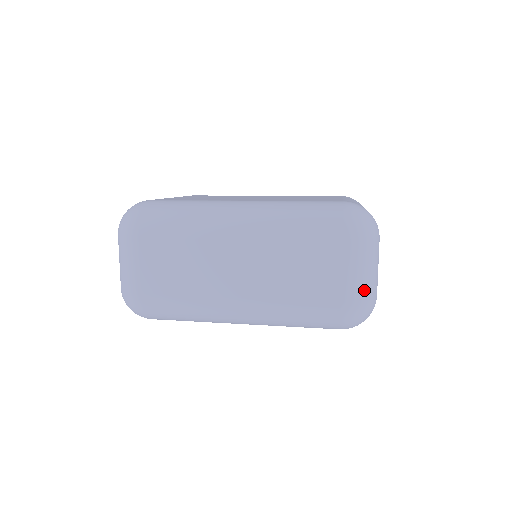
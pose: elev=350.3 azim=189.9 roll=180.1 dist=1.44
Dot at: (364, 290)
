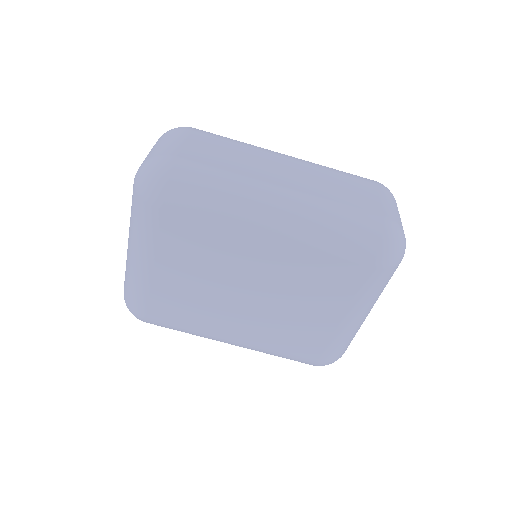
Dot at: (399, 220)
